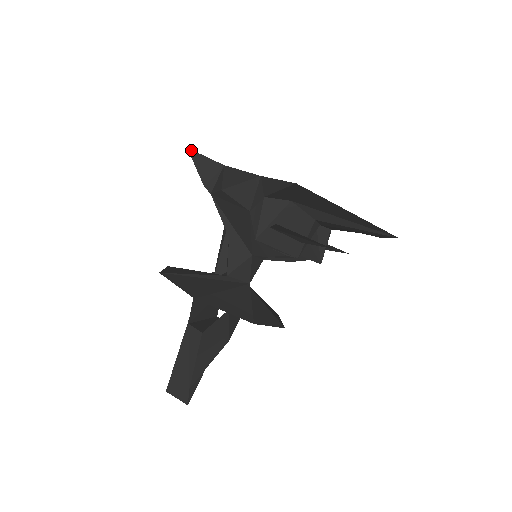
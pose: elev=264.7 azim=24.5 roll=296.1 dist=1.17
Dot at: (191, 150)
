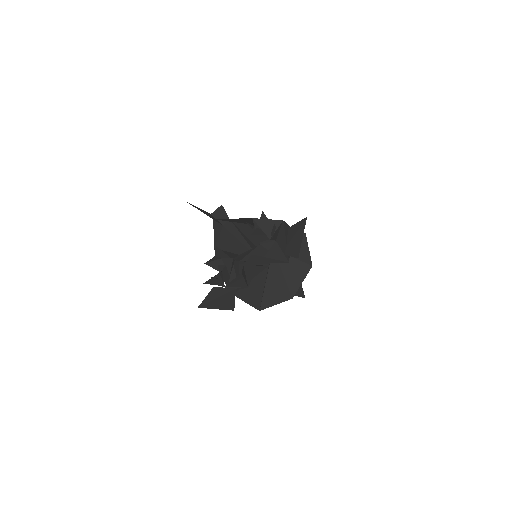
Dot at: occluded
